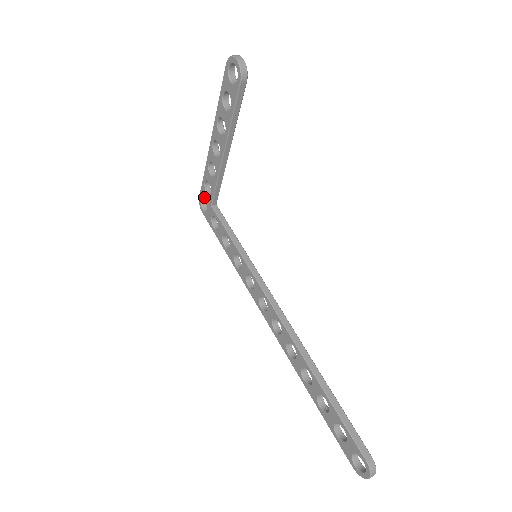
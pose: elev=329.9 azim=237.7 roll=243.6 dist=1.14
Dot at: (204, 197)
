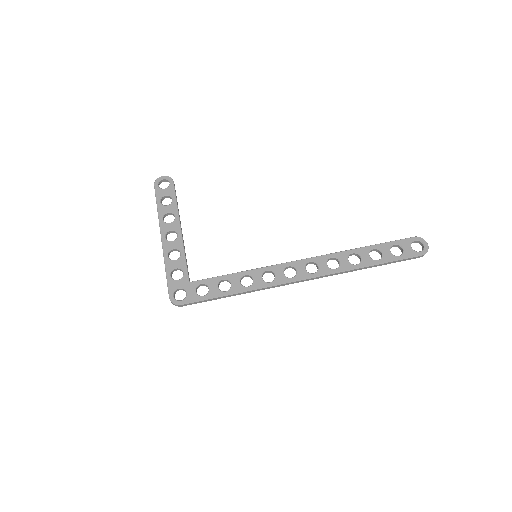
Dot at: (176, 287)
